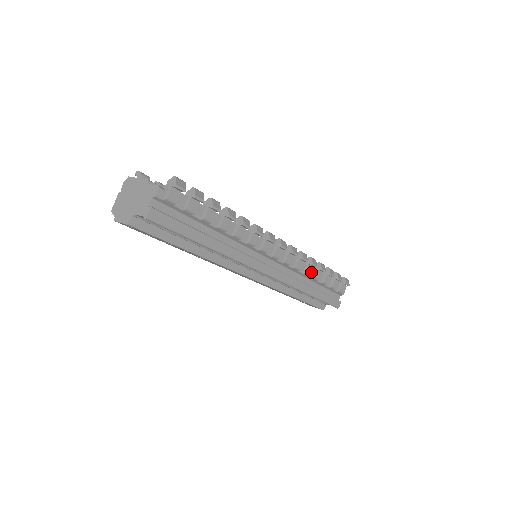
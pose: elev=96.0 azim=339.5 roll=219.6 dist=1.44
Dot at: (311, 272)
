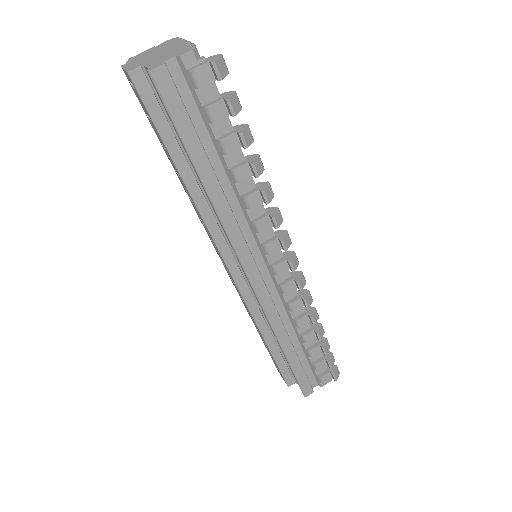
Dot at: (303, 325)
